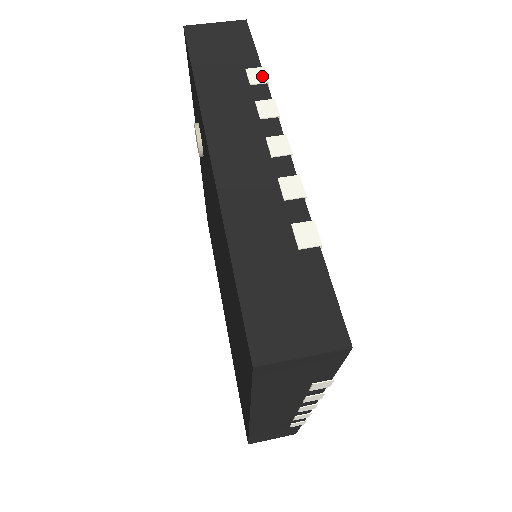
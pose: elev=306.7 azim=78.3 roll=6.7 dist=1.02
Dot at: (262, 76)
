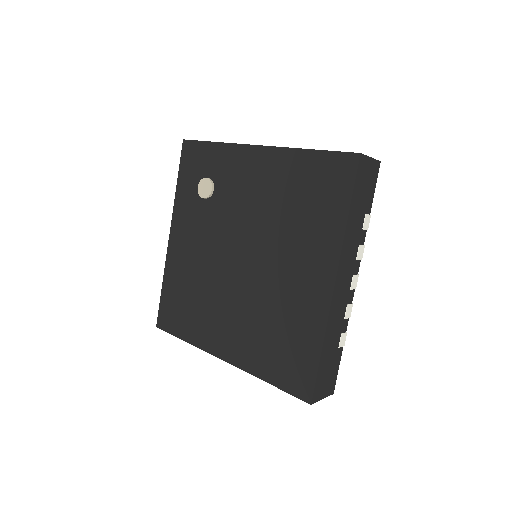
Dot at: occluded
